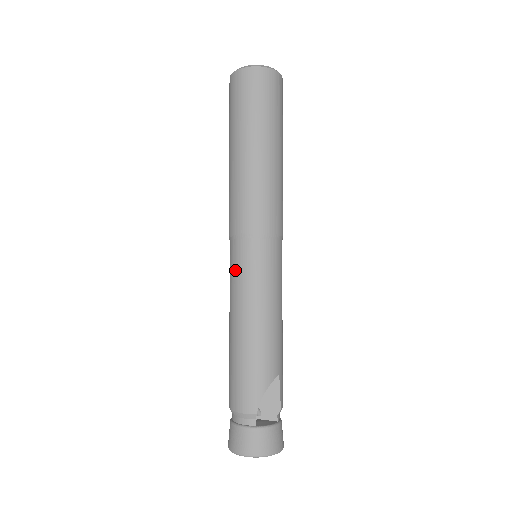
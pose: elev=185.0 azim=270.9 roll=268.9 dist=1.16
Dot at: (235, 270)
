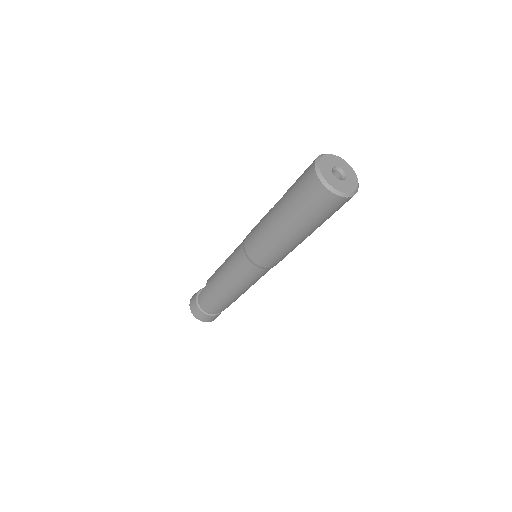
Dot at: (244, 275)
